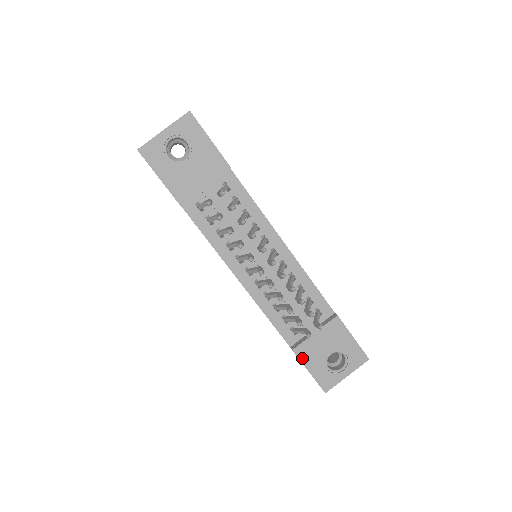
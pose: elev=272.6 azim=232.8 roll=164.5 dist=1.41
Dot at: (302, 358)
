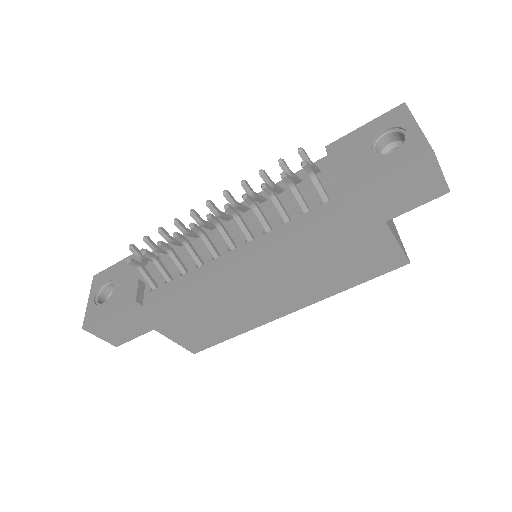
Dot at: (359, 185)
